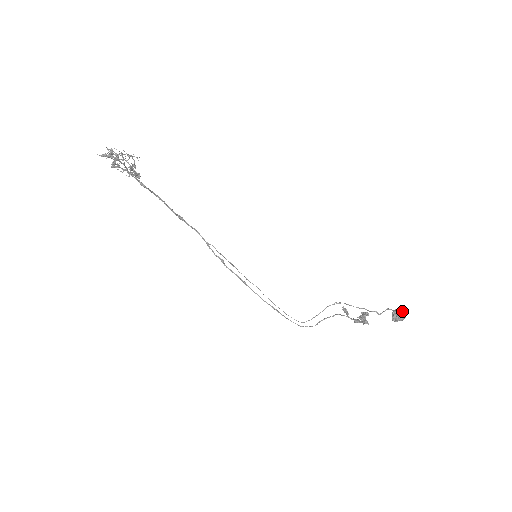
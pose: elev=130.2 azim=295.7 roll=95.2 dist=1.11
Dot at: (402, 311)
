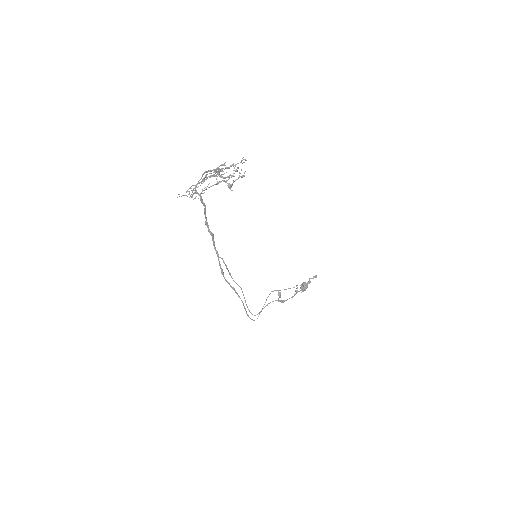
Dot at: occluded
